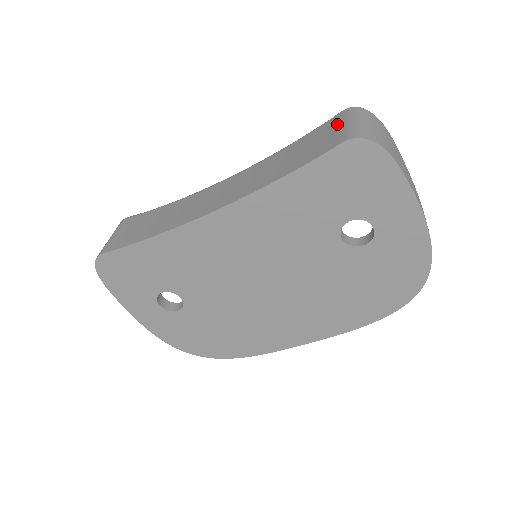
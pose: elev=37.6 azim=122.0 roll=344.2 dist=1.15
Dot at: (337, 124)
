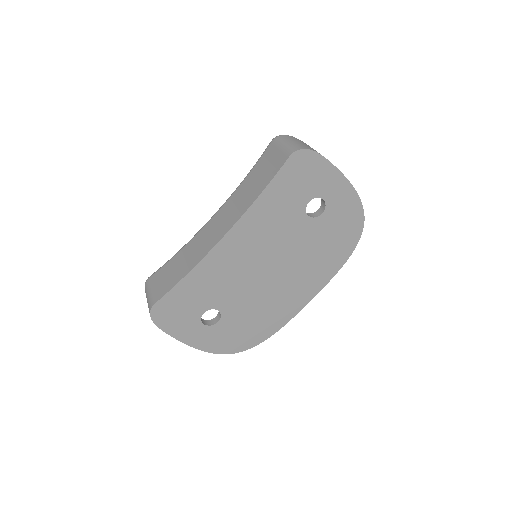
Dot at: (275, 149)
